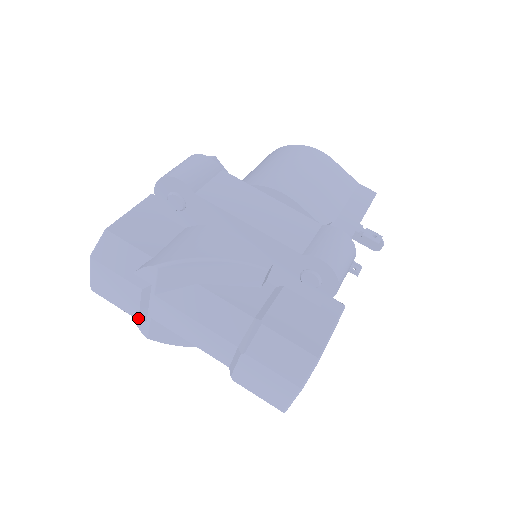
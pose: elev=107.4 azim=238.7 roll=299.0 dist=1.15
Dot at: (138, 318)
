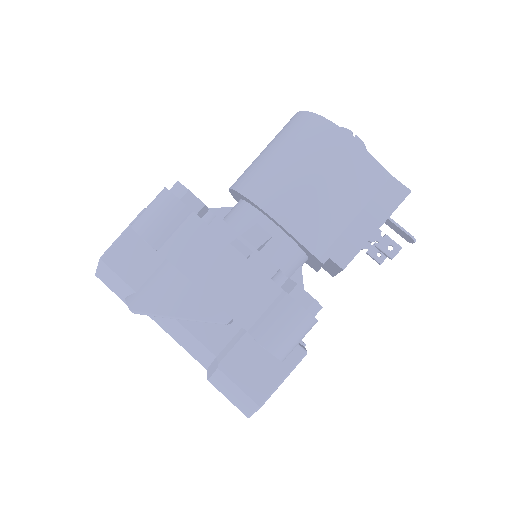
Dot at: occluded
